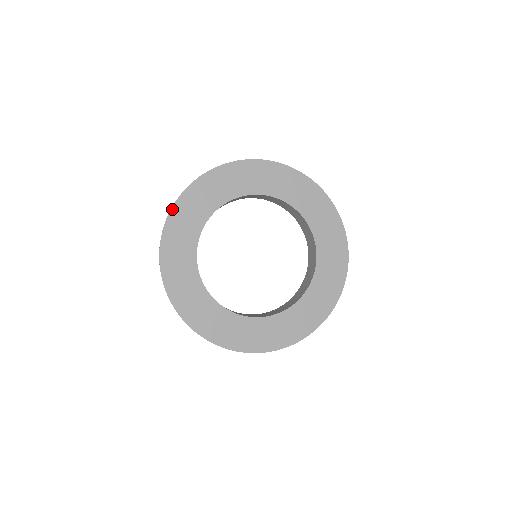
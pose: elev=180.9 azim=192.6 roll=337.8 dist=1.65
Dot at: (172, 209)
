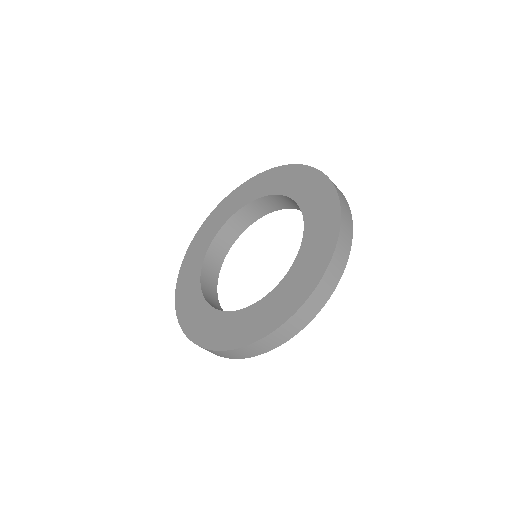
Dot at: (188, 249)
